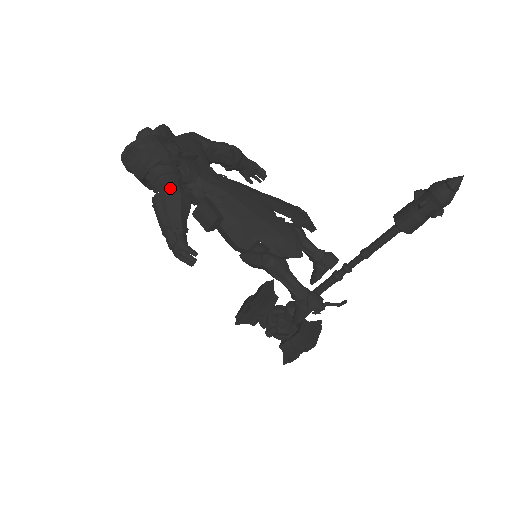
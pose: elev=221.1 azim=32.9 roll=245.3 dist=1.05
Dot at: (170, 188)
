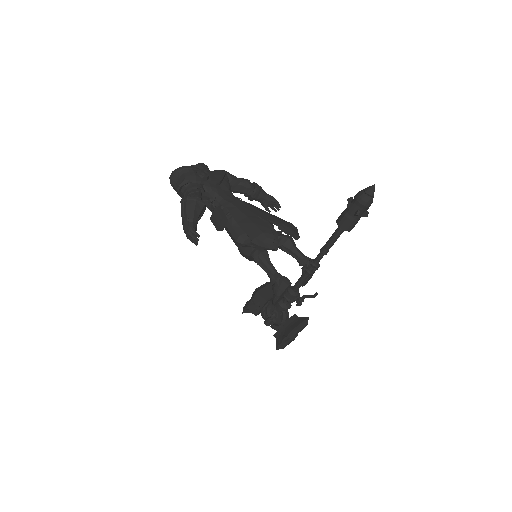
Dot at: (192, 196)
